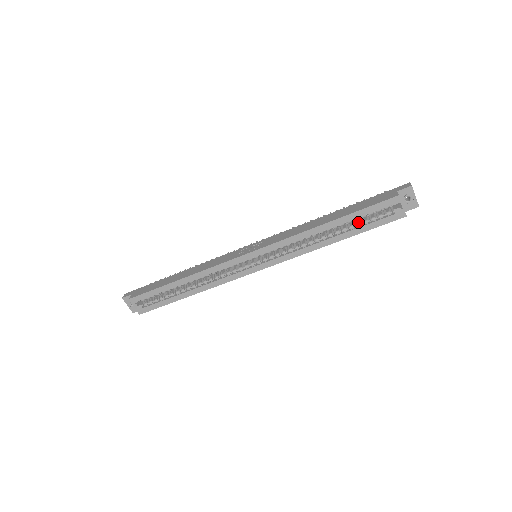
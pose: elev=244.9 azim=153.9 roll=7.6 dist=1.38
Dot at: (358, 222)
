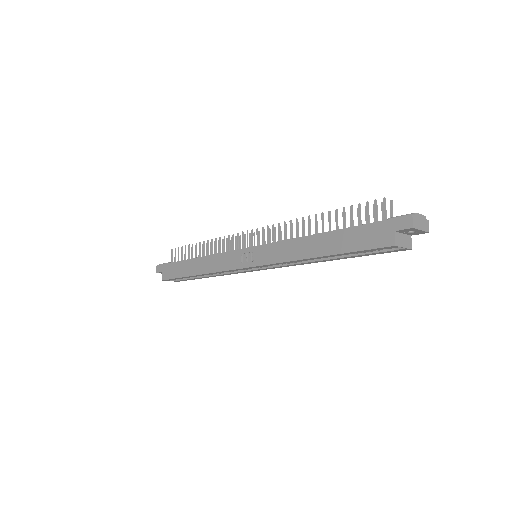
Dot at: occluded
